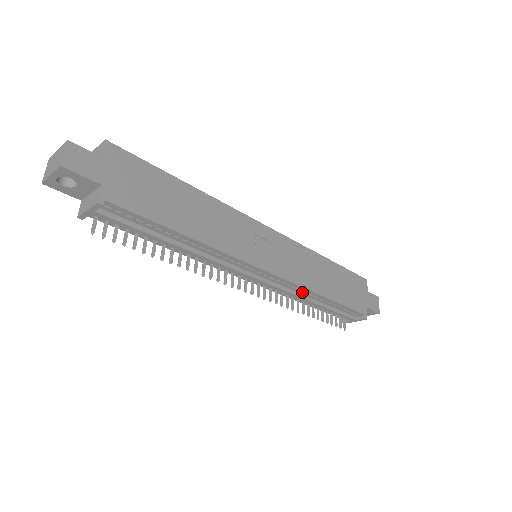
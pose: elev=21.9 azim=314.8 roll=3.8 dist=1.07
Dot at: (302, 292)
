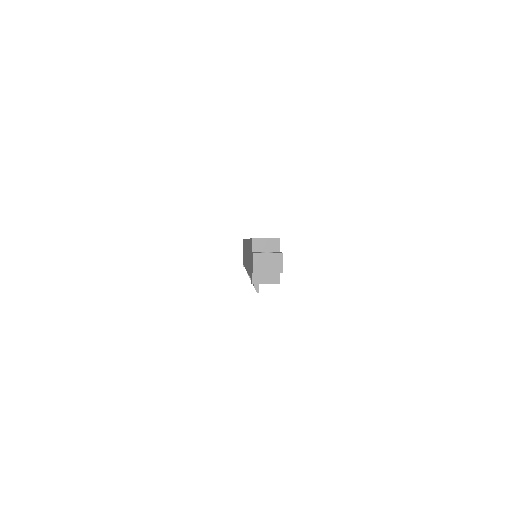
Dot at: occluded
